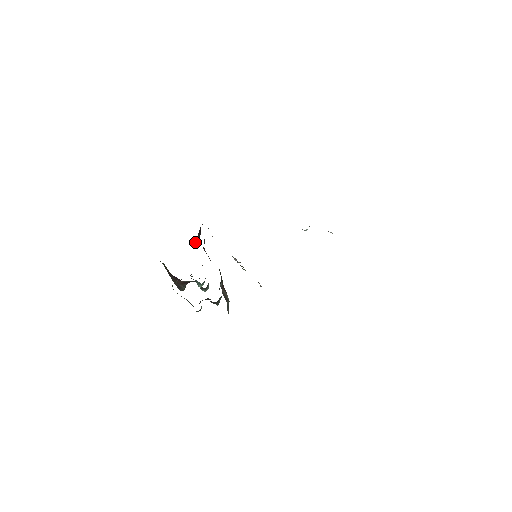
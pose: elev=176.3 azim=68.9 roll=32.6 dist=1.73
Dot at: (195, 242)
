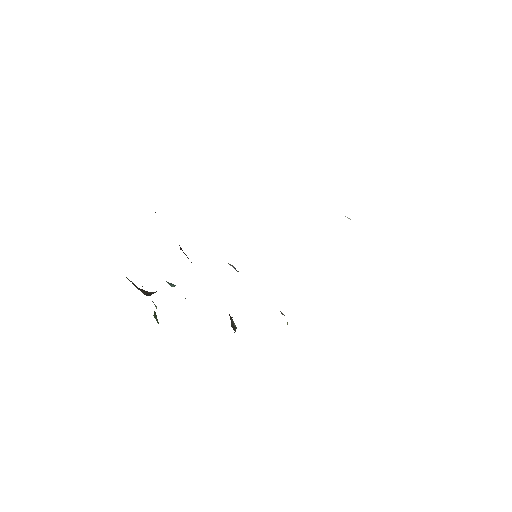
Dot at: occluded
